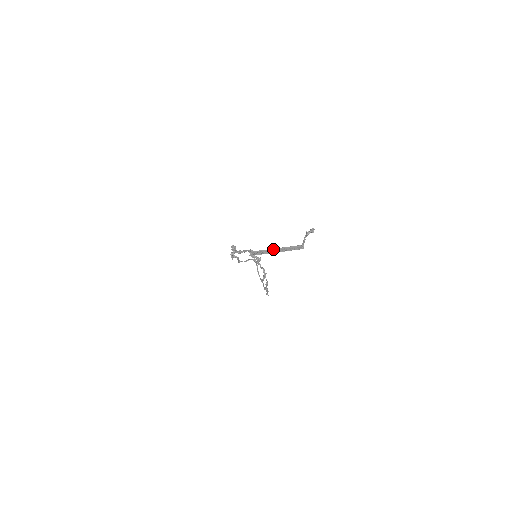
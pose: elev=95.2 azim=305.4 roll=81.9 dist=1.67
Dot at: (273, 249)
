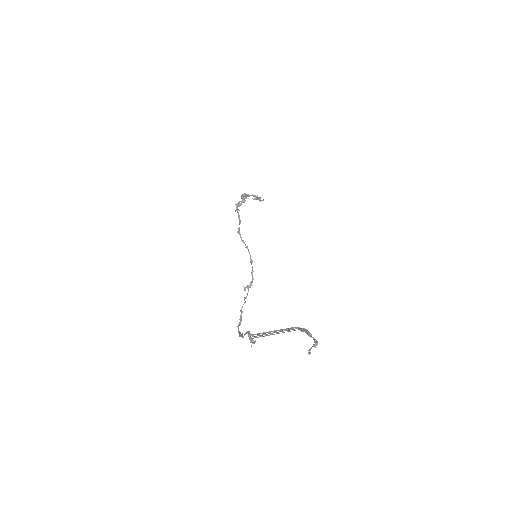
Dot at: (272, 331)
